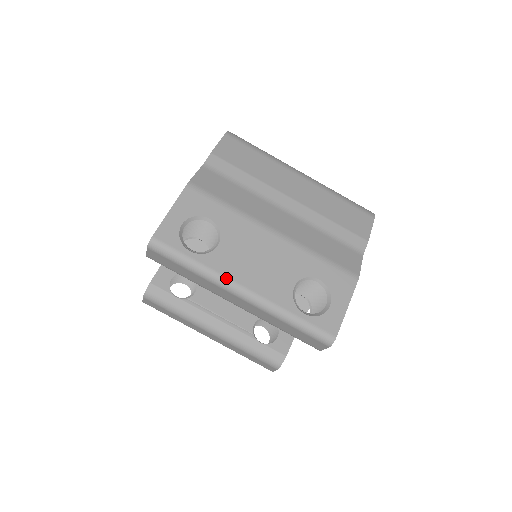
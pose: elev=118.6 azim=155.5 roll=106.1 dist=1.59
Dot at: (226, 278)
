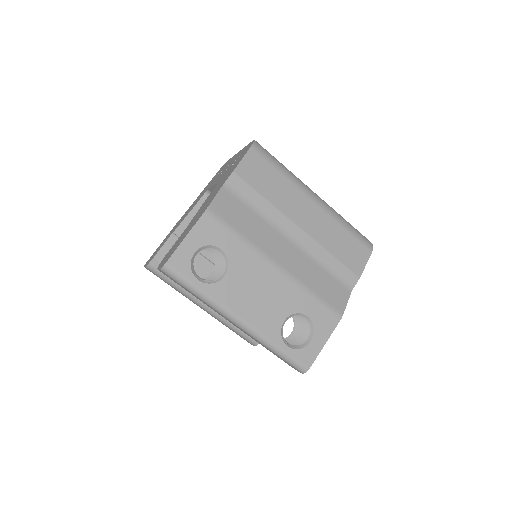
Dot at: (226, 308)
